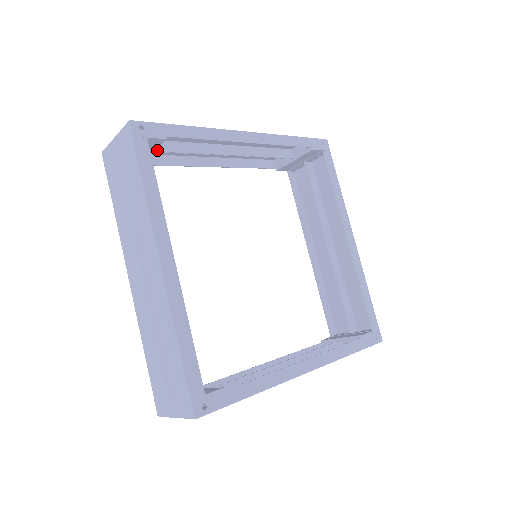
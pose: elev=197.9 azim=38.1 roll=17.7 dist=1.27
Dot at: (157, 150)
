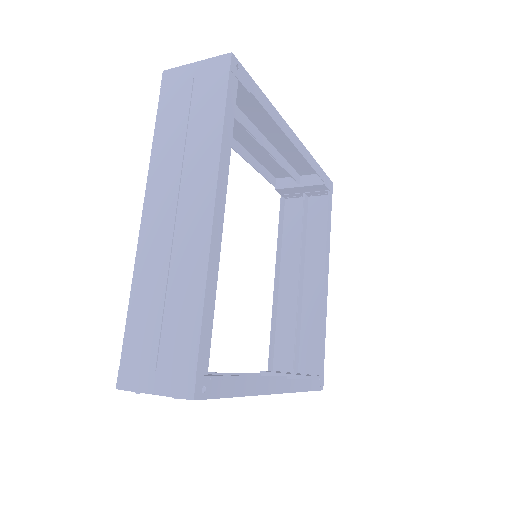
Dot at: occluded
